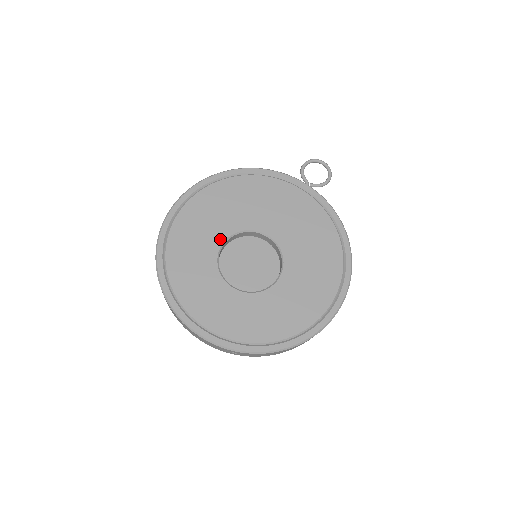
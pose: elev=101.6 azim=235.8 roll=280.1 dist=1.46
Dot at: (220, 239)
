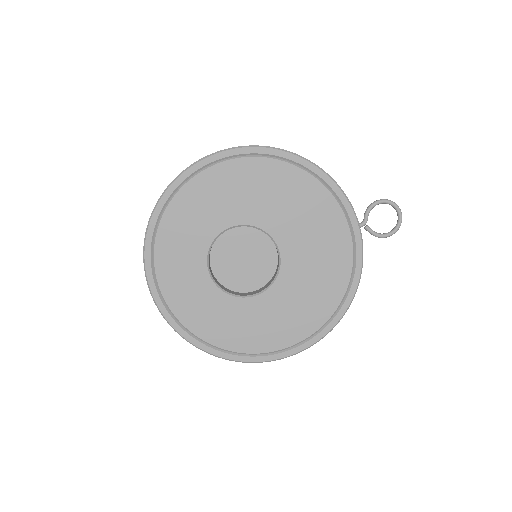
Dot at: (233, 221)
